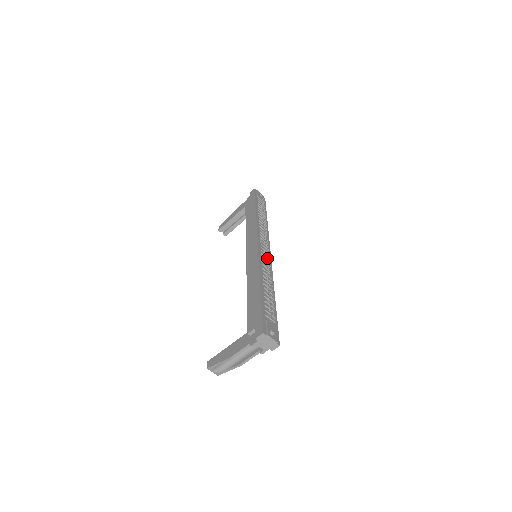
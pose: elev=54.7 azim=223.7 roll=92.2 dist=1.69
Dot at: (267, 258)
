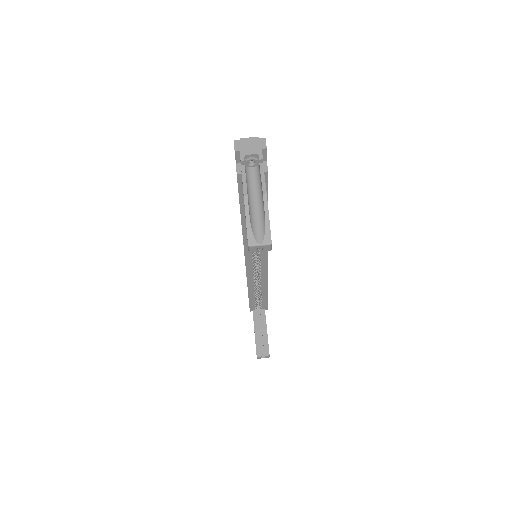
Dot at: occluded
